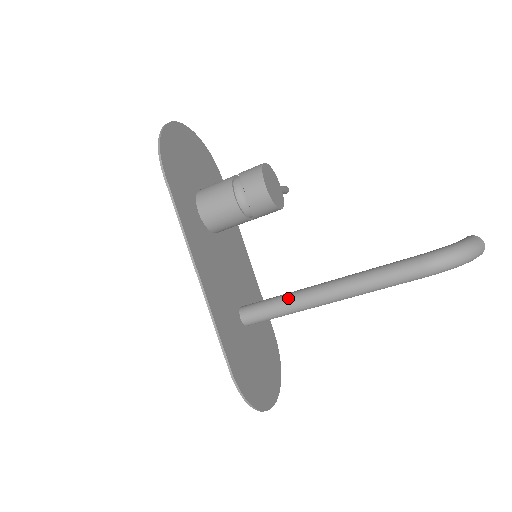
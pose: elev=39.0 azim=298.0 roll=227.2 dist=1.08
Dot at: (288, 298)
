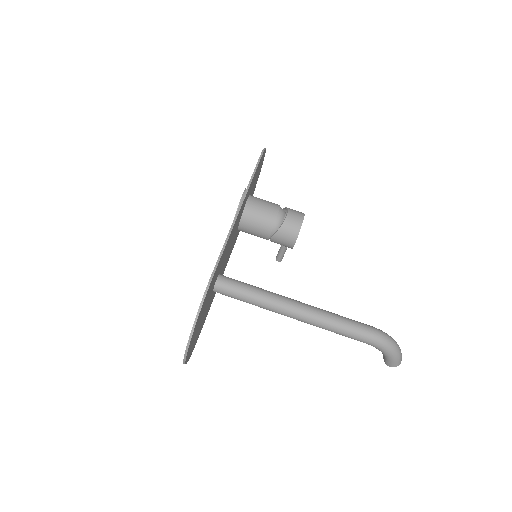
Dot at: (265, 290)
